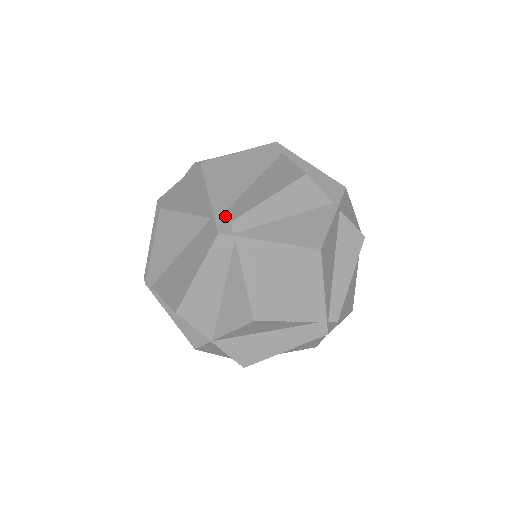
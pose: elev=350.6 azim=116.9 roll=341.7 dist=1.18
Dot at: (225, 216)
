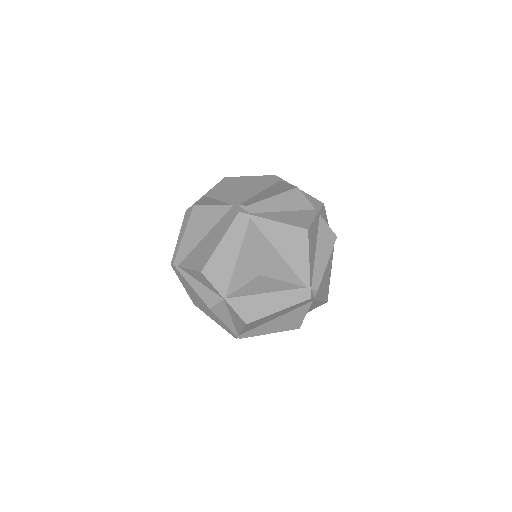
Dot at: (243, 204)
